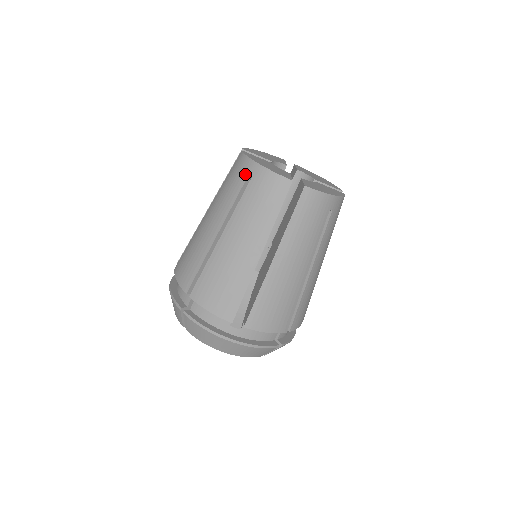
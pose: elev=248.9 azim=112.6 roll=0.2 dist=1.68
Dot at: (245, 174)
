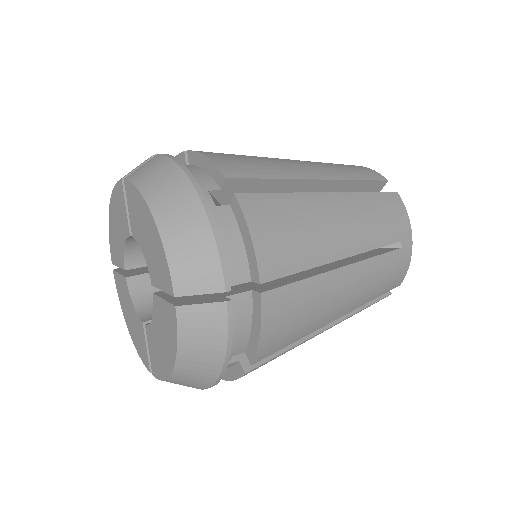
Dot at: occluded
